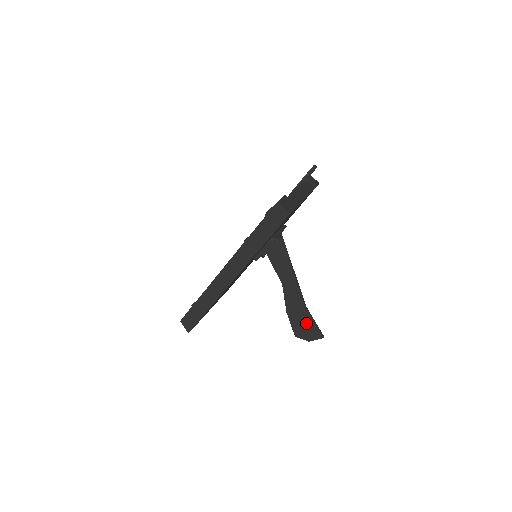
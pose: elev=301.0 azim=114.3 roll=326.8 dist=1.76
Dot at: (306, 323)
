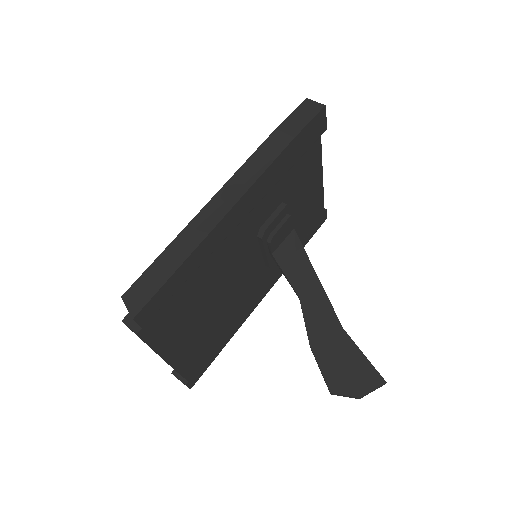
Dot at: (348, 358)
